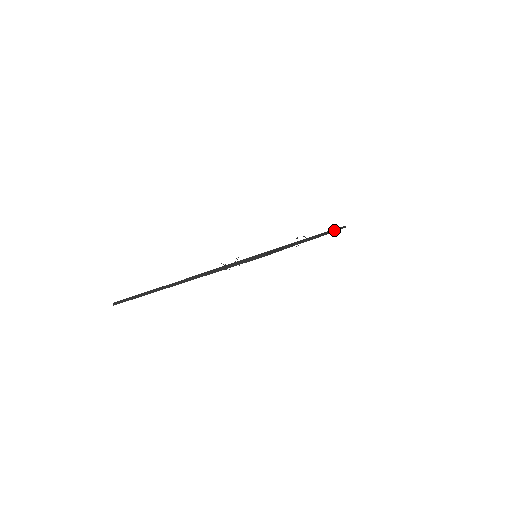
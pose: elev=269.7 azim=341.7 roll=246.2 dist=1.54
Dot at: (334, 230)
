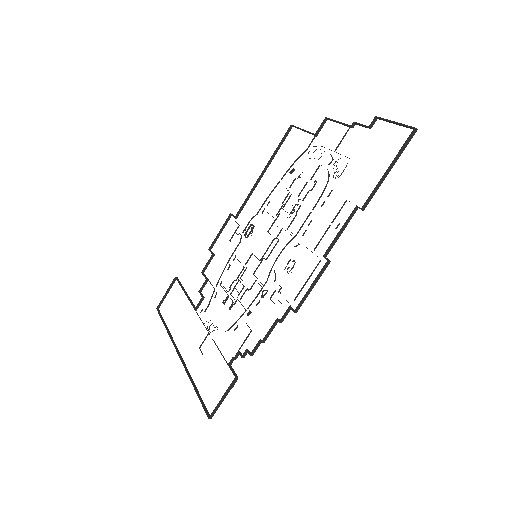
Dot at: occluded
